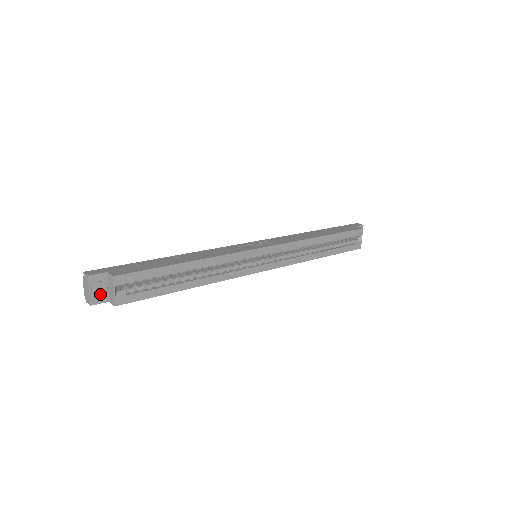
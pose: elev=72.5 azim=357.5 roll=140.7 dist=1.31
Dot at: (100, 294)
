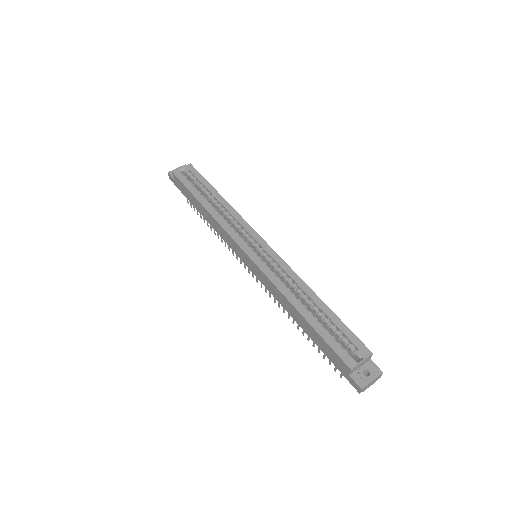
Dot at: occluded
